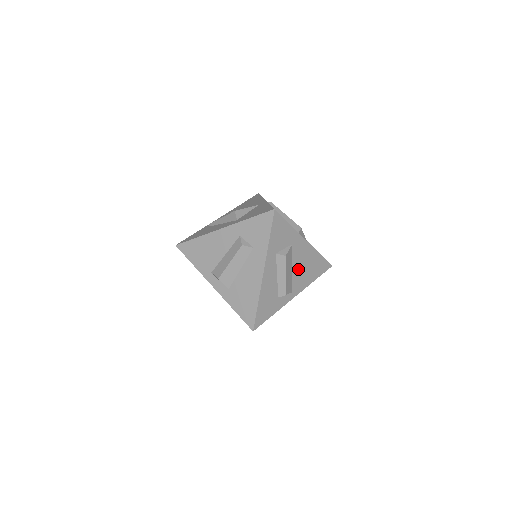
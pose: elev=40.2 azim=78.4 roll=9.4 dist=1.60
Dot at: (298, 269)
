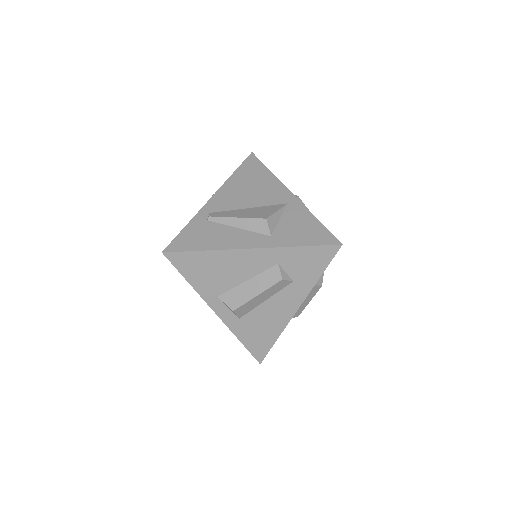
Dot at: occluded
